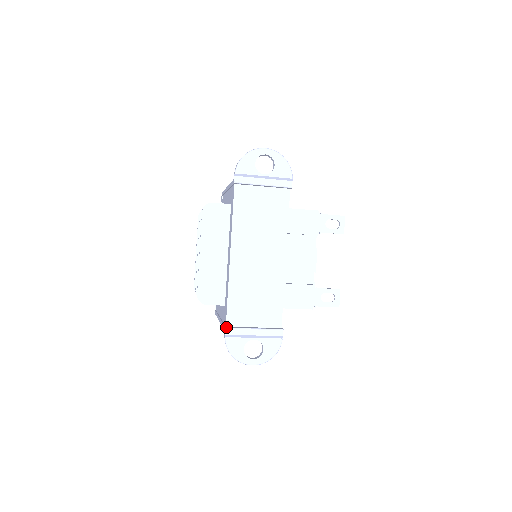
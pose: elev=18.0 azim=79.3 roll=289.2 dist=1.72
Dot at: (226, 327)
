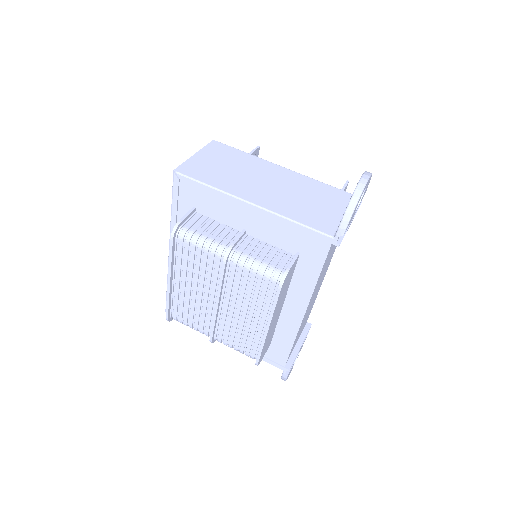
Dot at: occluded
